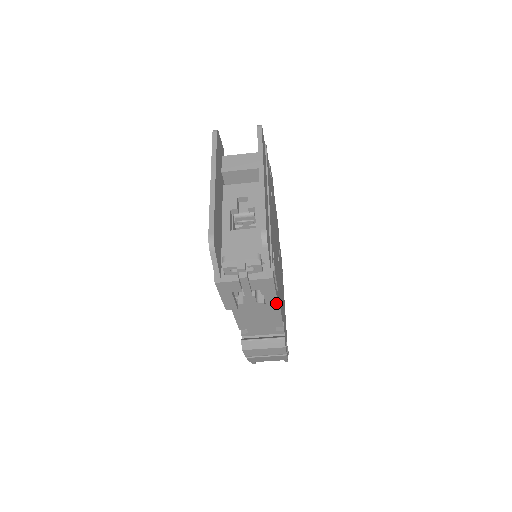
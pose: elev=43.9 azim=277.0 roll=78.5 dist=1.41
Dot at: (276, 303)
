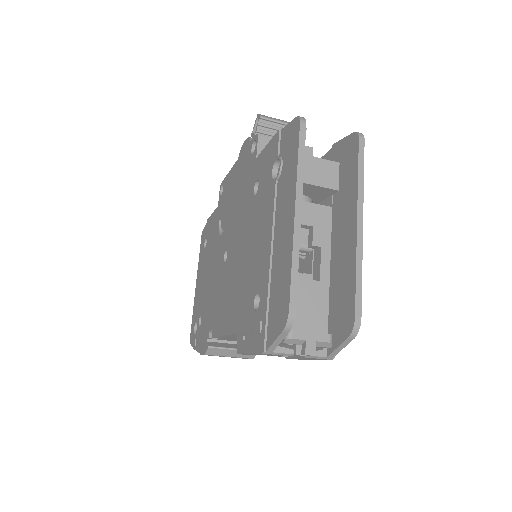
Dot at: (300, 359)
